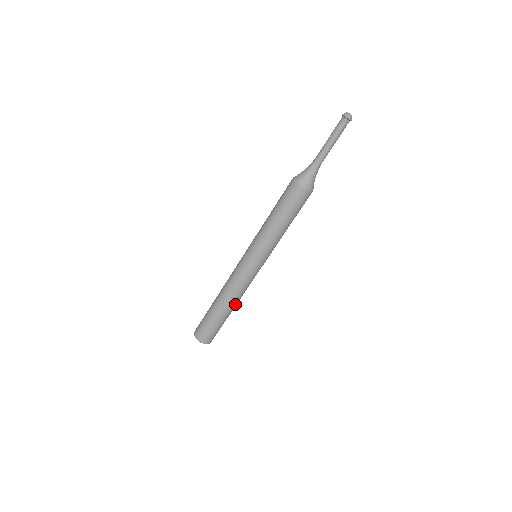
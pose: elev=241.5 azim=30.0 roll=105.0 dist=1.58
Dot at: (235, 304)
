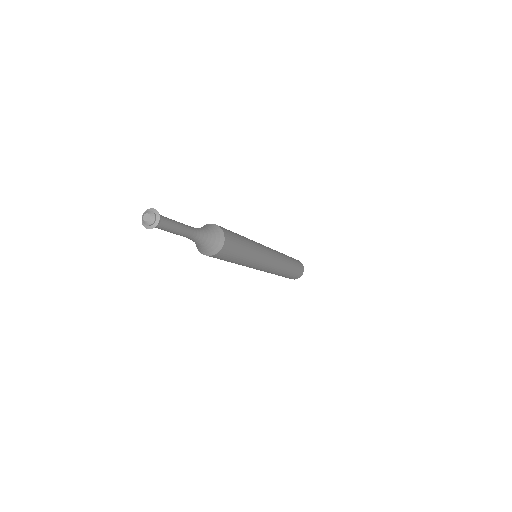
Dot at: (277, 274)
